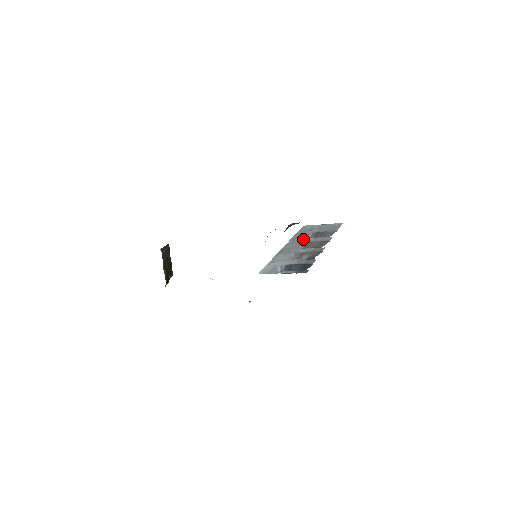
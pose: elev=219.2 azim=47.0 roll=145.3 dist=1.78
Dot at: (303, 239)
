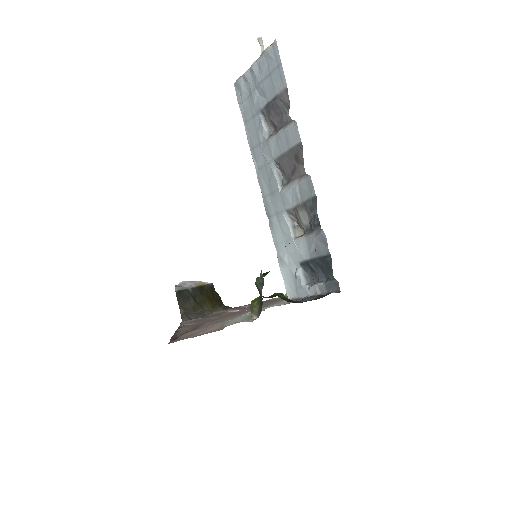
Dot at: (265, 149)
